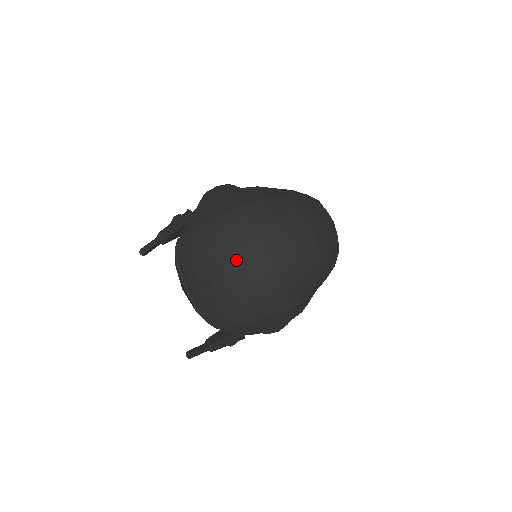
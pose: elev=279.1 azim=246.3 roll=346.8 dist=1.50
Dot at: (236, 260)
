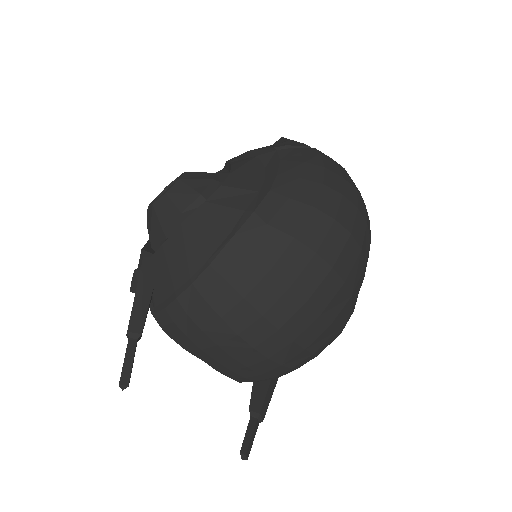
Dot at: (260, 325)
